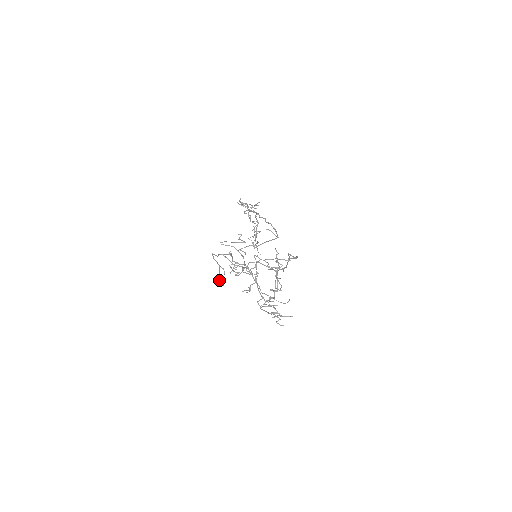
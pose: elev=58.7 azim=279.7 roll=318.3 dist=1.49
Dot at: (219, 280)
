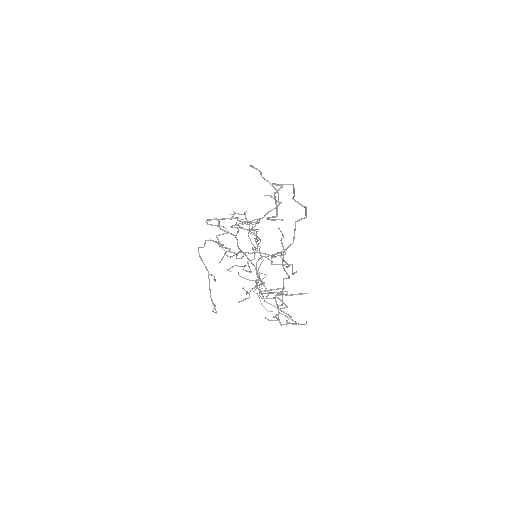
Dot at: (212, 310)
